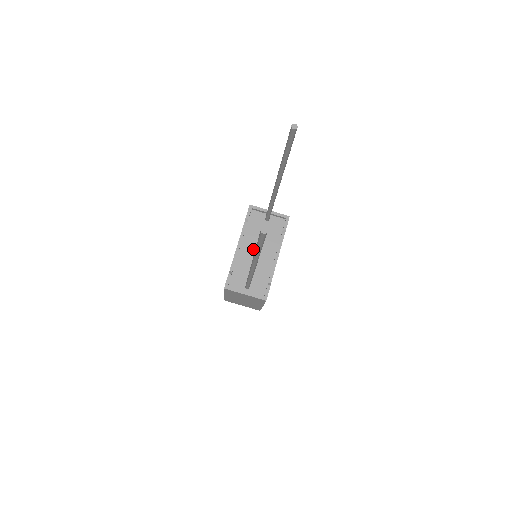
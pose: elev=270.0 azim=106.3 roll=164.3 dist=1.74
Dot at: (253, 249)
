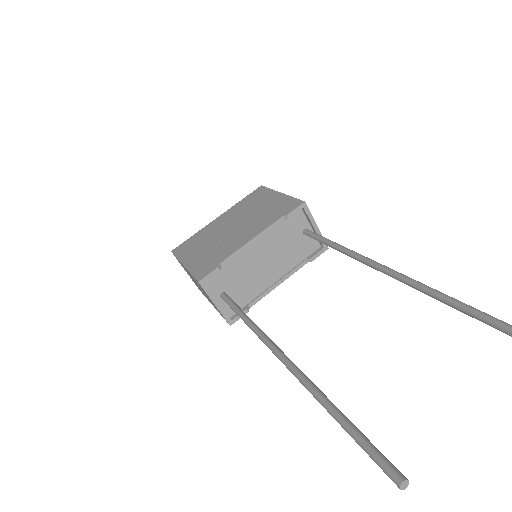
Dot at: (264, 255)
